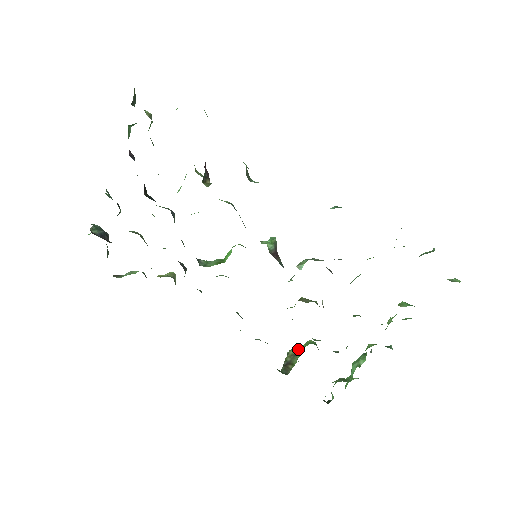
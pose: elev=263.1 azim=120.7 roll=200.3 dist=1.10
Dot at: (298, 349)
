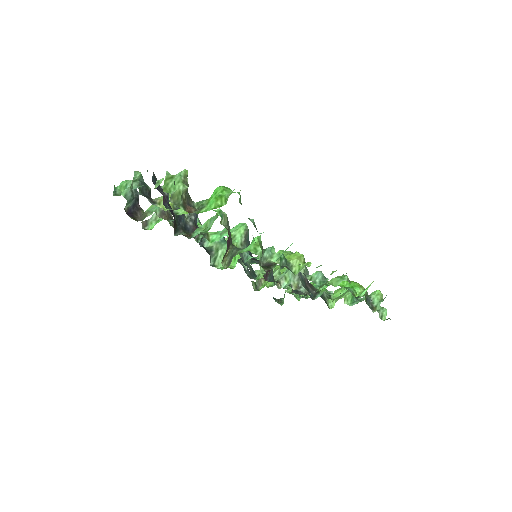
Dot at: occluded
